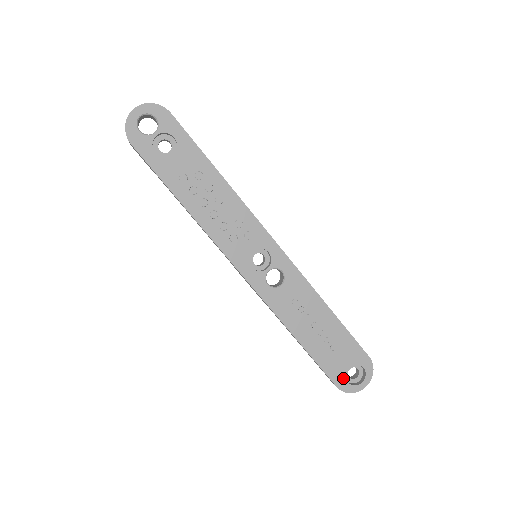
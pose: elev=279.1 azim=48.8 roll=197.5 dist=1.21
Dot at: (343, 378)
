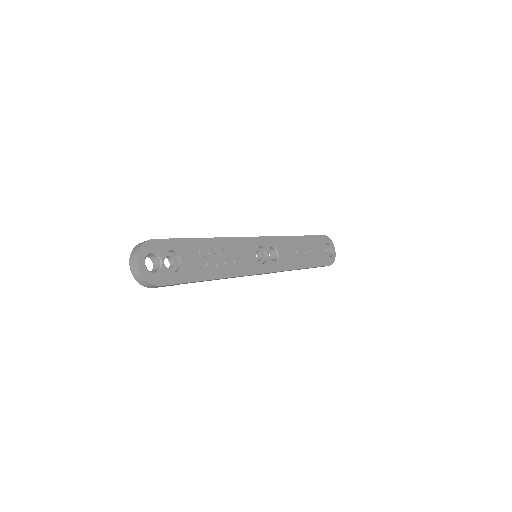
Dot at: (328, 258)
